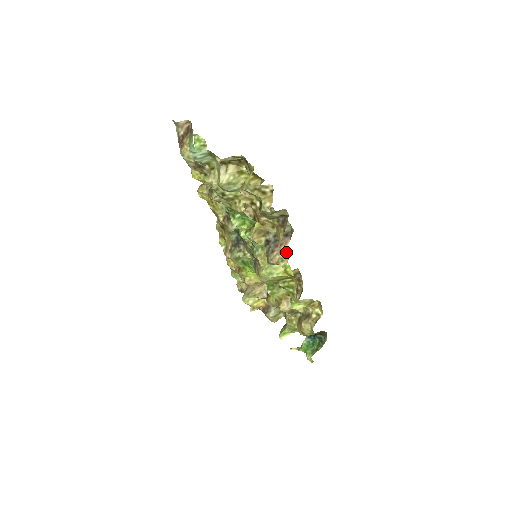
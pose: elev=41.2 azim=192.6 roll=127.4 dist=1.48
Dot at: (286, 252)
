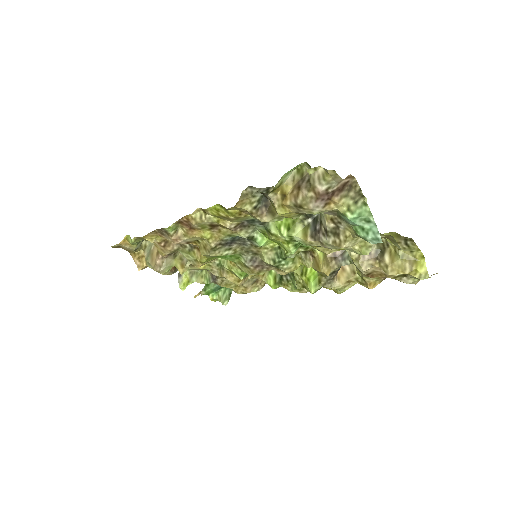
Dot at: (353, 282)
